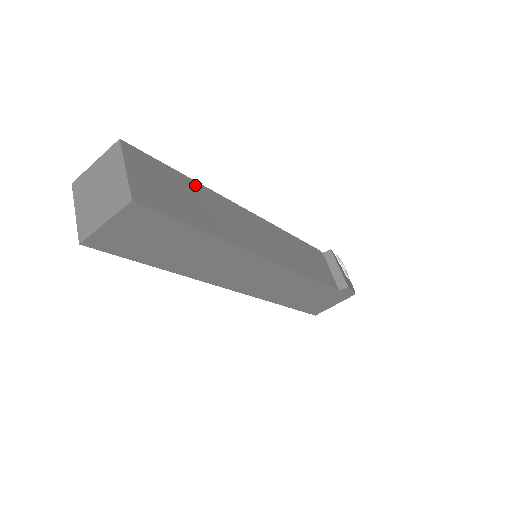
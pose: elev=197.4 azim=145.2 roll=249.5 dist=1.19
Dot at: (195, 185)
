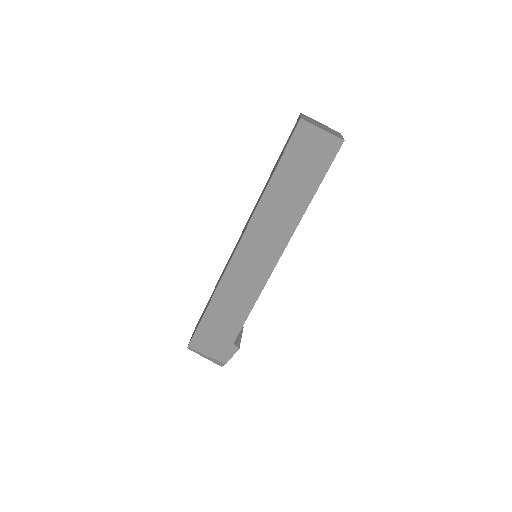
Dot at: occluded
